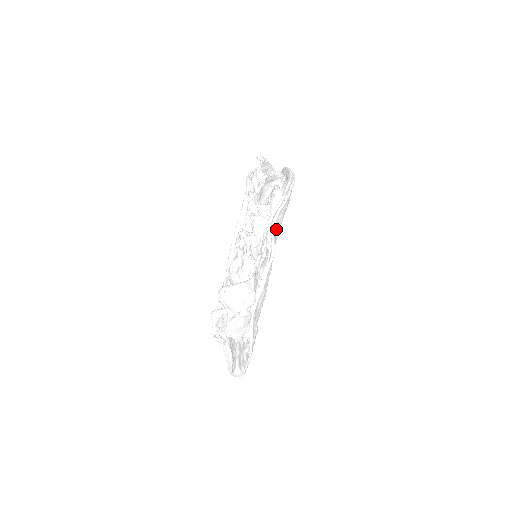
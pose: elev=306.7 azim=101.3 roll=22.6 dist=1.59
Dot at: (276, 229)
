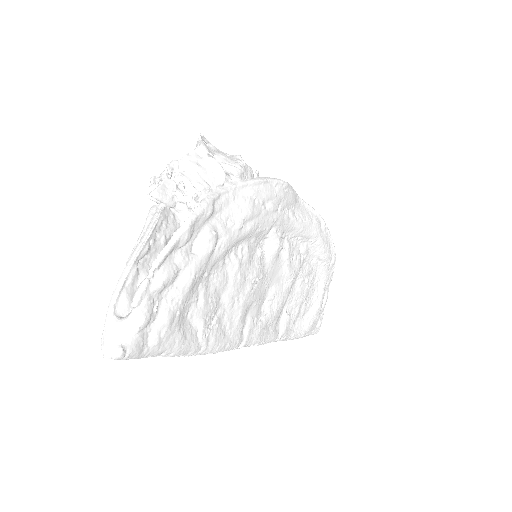
Dot at: (297, 209)
